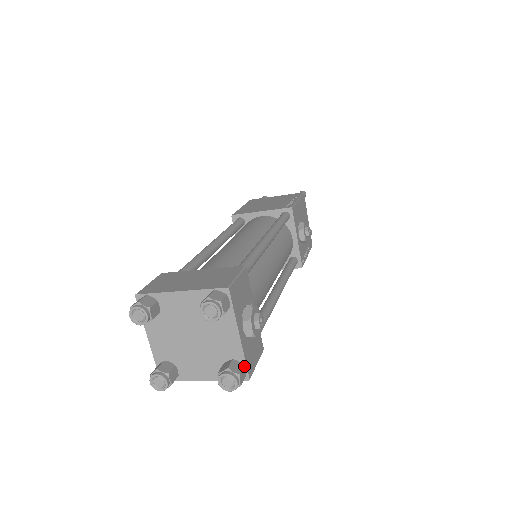
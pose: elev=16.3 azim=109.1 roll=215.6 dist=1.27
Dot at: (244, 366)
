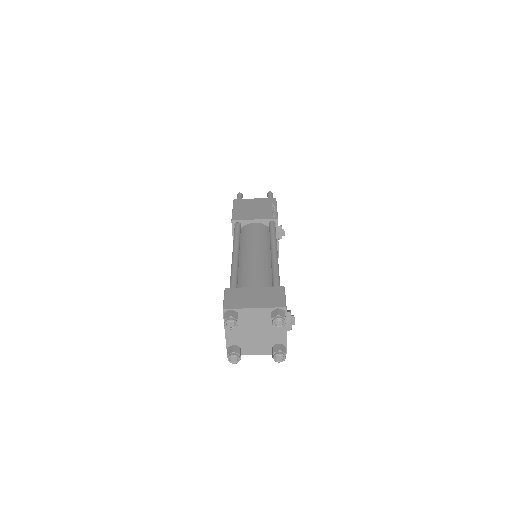
Dot at: (285, 347)
